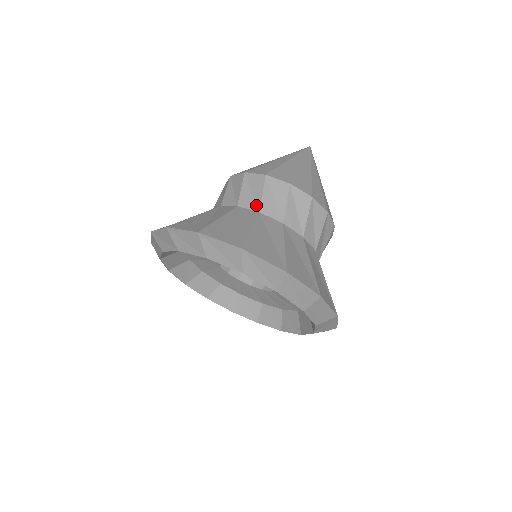
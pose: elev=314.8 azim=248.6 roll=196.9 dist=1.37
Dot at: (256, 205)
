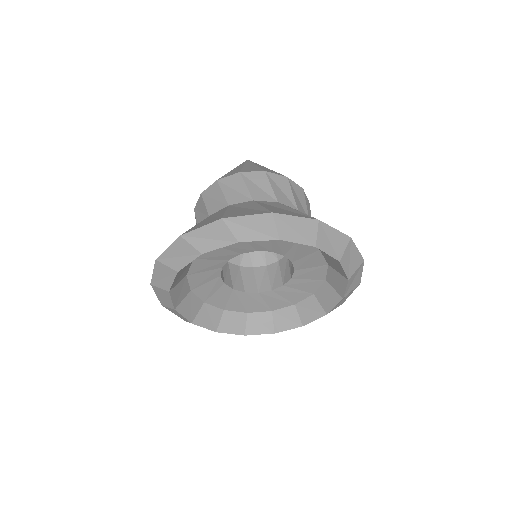
Dot at: (246, 197)
